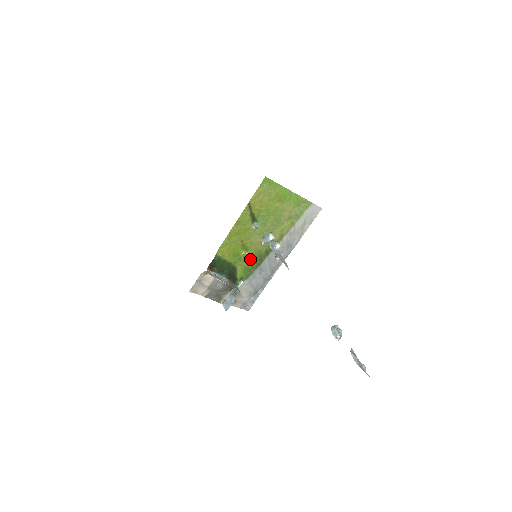
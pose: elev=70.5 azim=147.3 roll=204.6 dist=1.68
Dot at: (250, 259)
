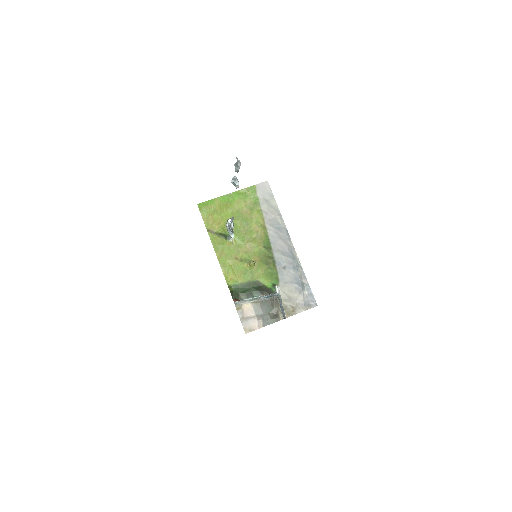
Dot at: (260, 265)
